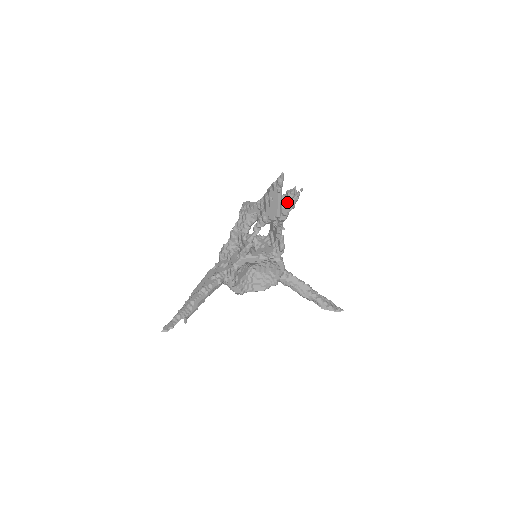
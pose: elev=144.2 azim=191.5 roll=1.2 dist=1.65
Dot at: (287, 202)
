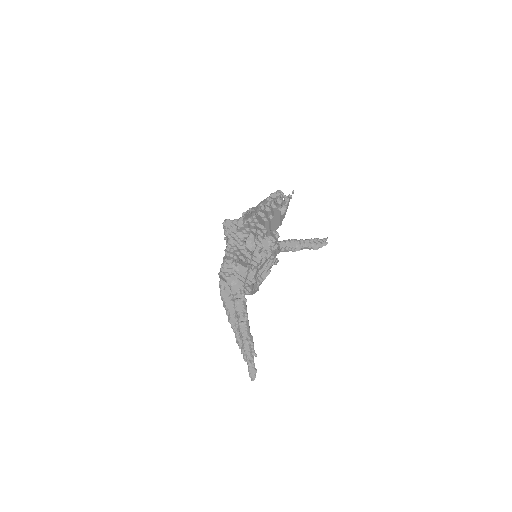
Dot at: (281, 208)
